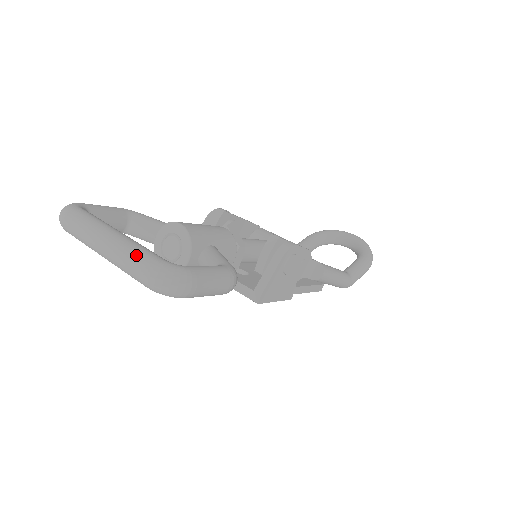
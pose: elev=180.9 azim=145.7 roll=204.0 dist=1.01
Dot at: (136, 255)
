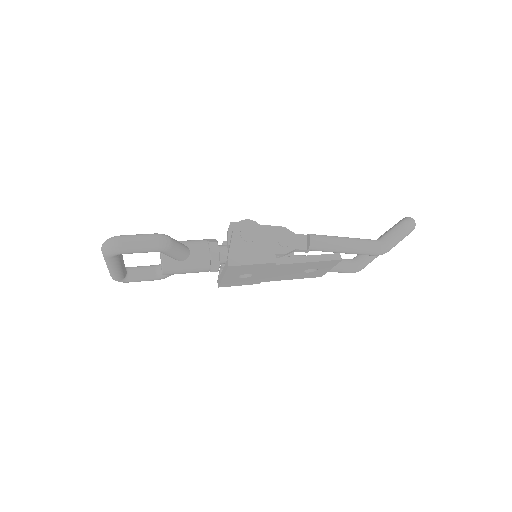
Dot at: occluded
